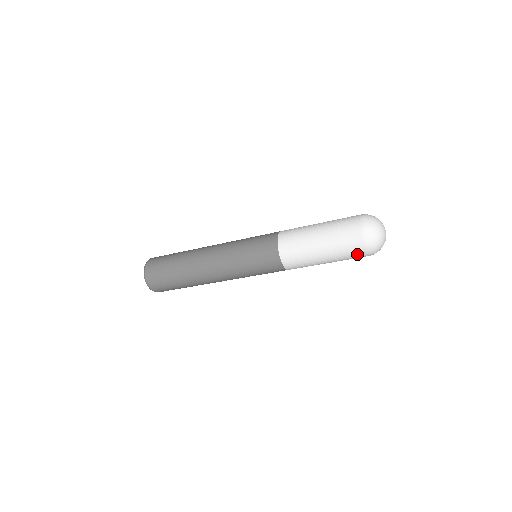
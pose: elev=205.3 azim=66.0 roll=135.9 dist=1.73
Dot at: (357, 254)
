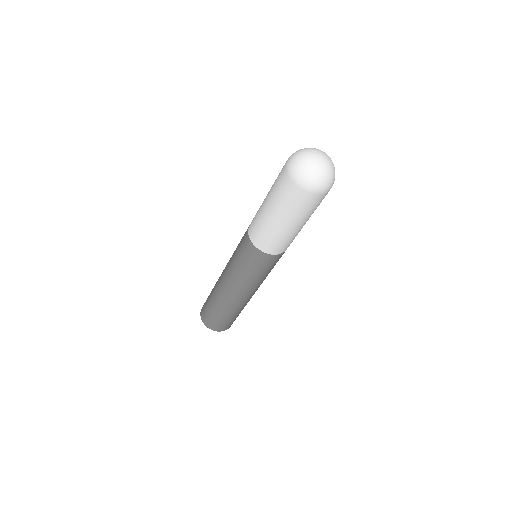
Dot at: (322, 199)
